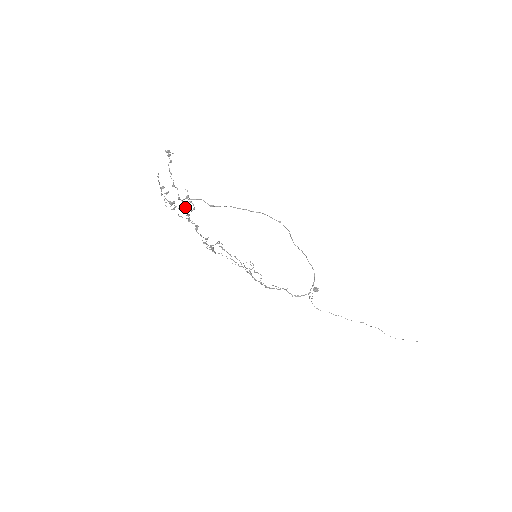
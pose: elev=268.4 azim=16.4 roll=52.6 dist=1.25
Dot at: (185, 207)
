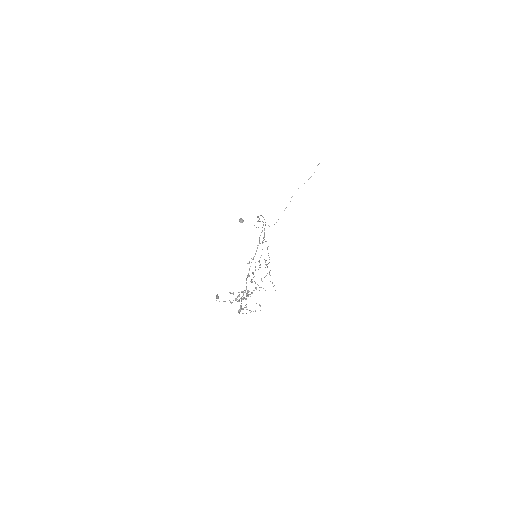
Dot at: (243, 299)
